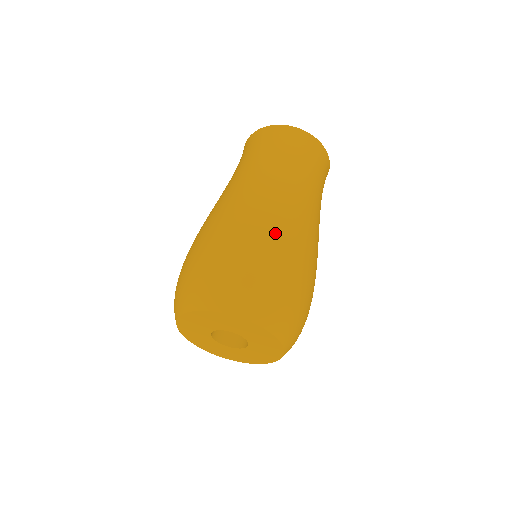
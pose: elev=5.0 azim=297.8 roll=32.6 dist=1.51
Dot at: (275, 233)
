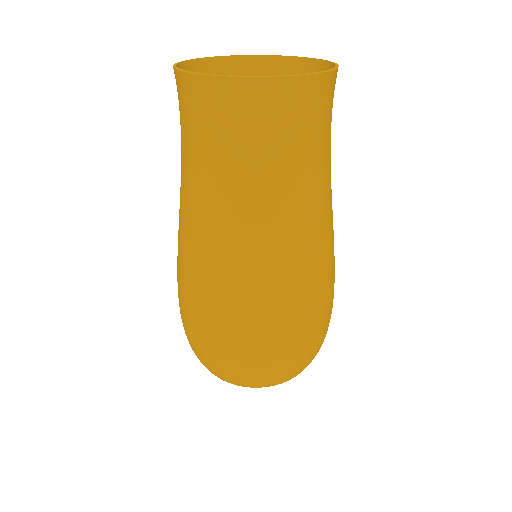
Dot at: (330, 289)
